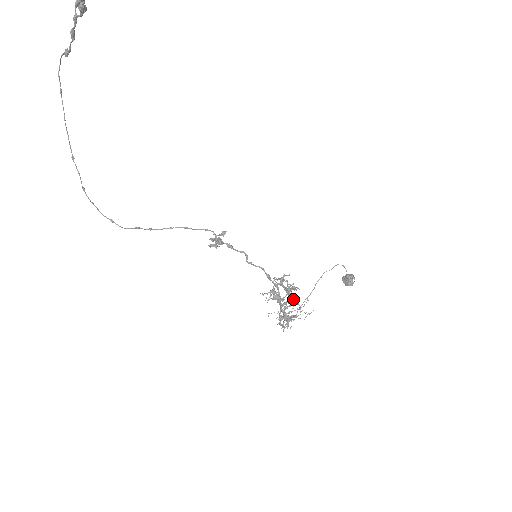
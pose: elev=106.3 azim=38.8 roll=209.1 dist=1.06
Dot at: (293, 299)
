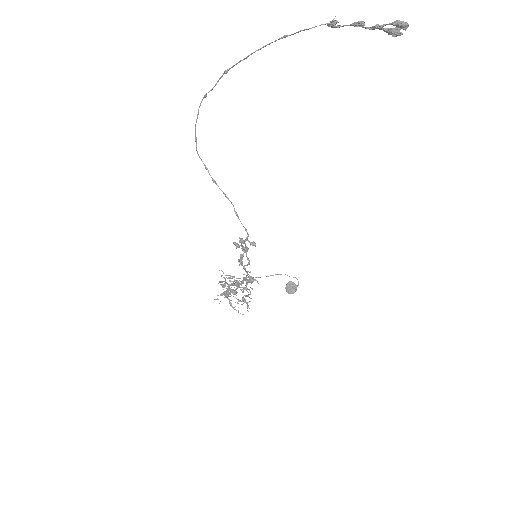
Dot at: (243, 289)
